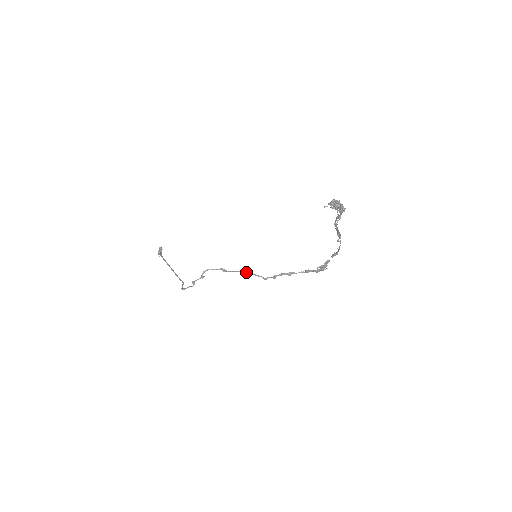
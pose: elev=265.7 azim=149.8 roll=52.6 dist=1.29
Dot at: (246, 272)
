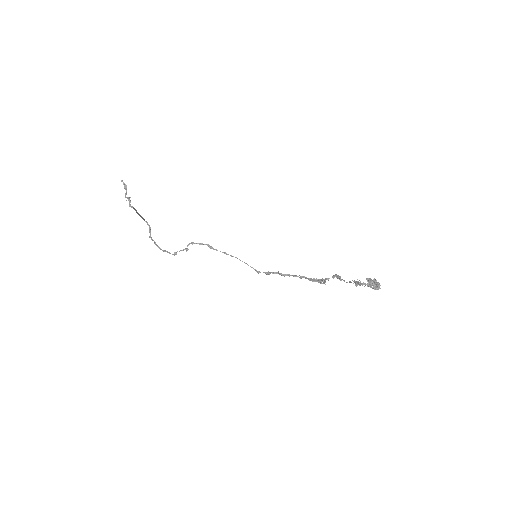
Dot at: (237, 258)
